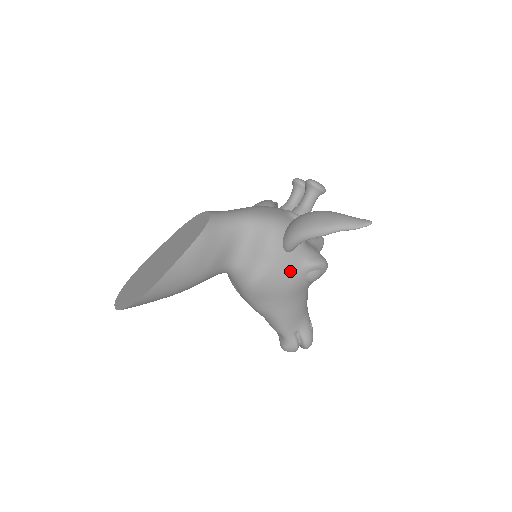
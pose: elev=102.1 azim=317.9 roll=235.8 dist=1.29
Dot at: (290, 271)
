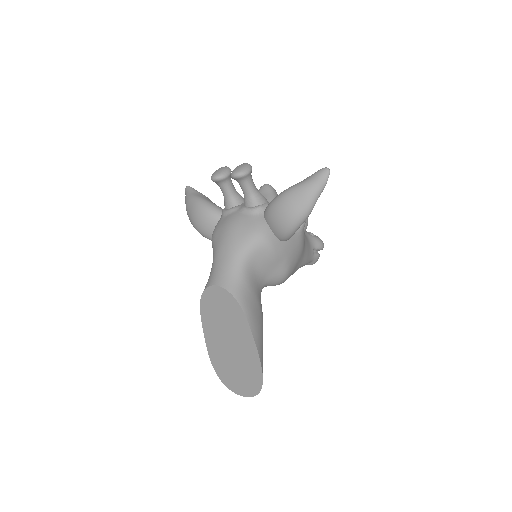
Dot at: (297, 244)
